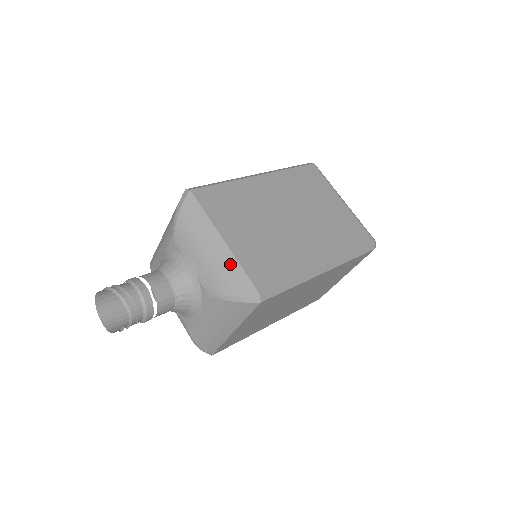
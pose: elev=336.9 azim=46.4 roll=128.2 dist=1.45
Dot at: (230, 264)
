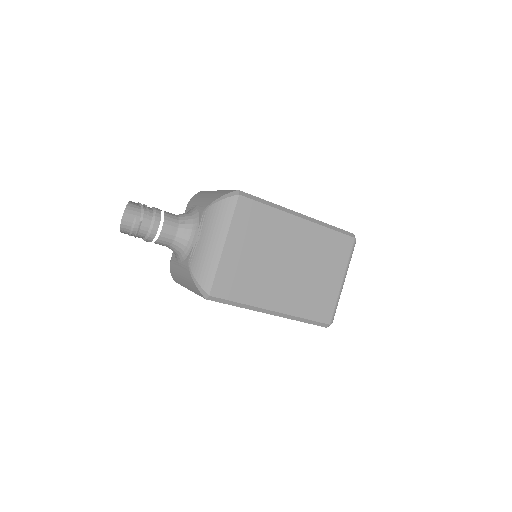
Dot at: (220, 192)
